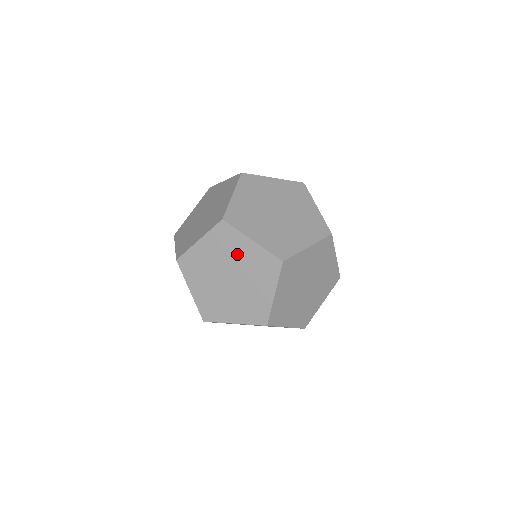
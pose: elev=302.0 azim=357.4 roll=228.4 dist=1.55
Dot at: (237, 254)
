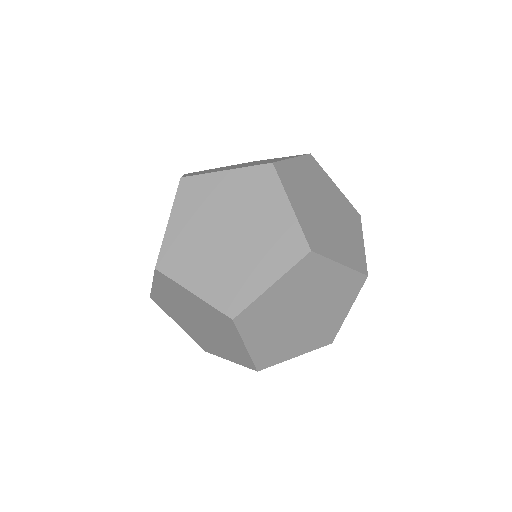
Dot at: (319, 285)
